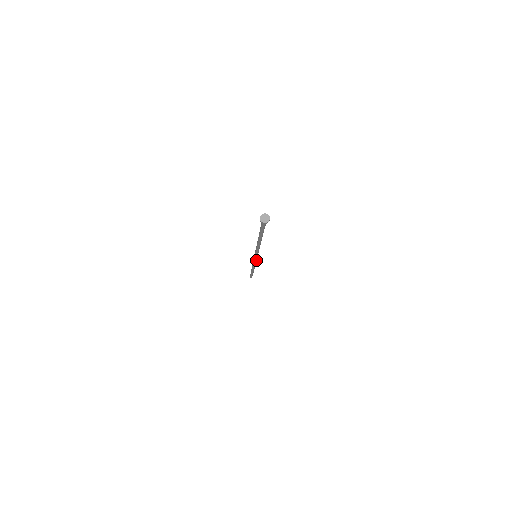
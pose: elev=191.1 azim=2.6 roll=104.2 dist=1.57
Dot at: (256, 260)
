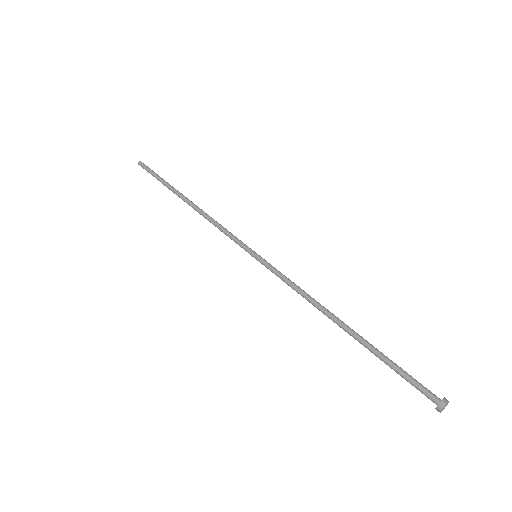
Dot at: (238, 240)
